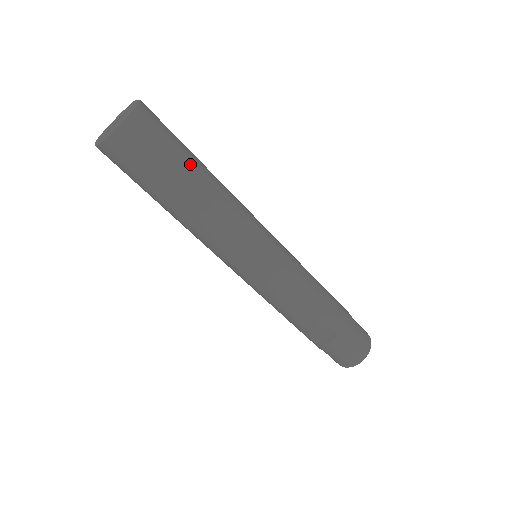
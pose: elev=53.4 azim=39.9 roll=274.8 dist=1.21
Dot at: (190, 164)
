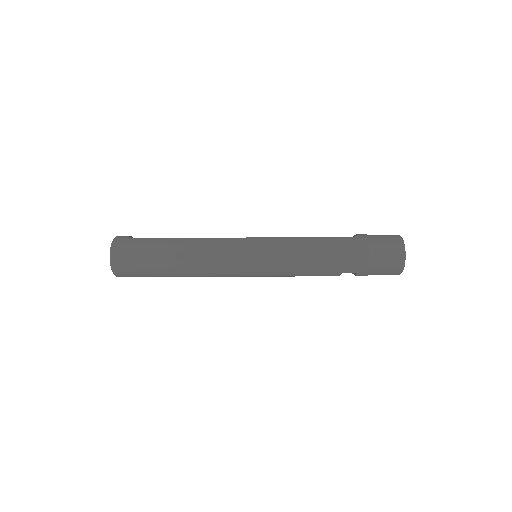
Dot at: (161, 263)
